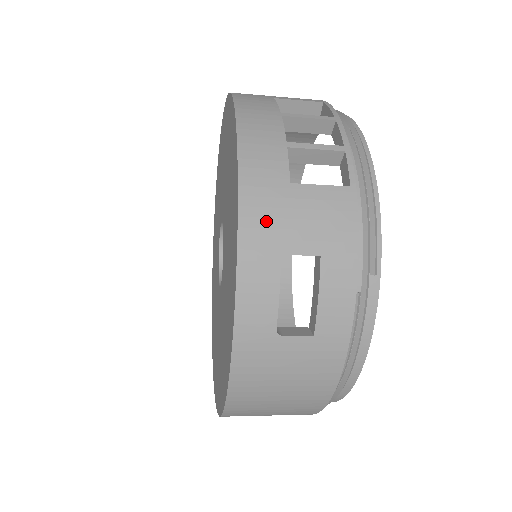
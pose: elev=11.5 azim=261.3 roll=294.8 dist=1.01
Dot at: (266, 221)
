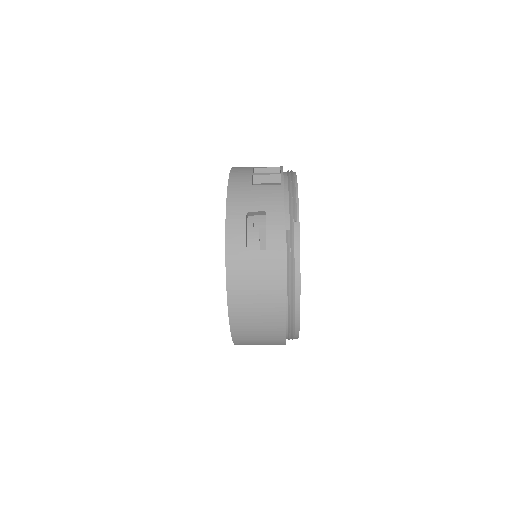
Dot at: (239, 199)
